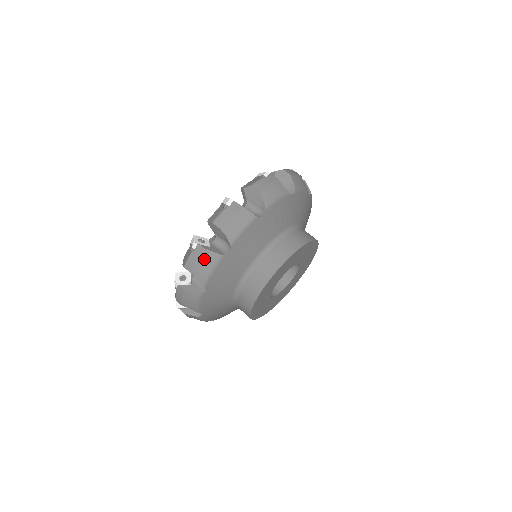
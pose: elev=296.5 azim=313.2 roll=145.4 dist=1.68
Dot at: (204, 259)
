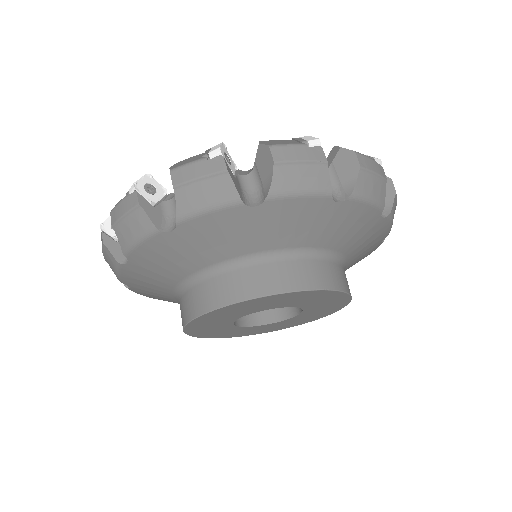
Dot at: (212, 183)
